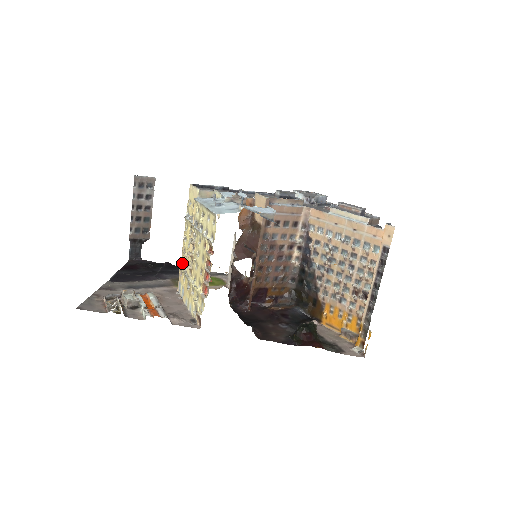
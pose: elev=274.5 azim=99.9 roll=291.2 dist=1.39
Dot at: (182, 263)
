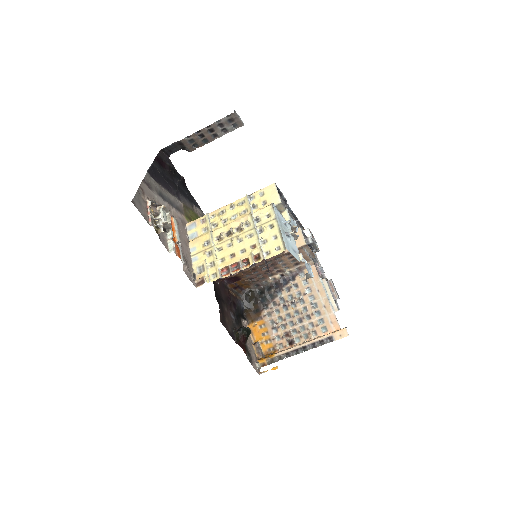
Dot at: (211, 216)
